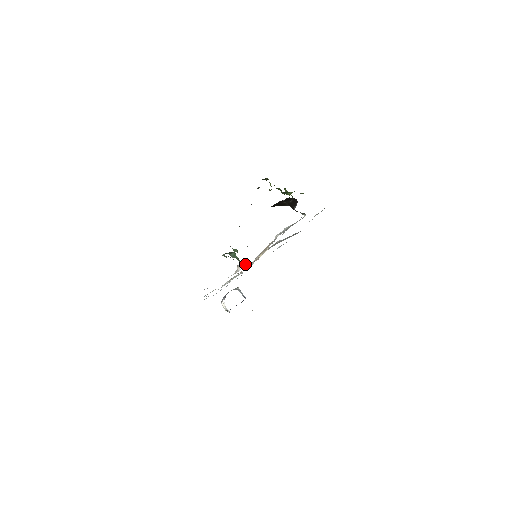
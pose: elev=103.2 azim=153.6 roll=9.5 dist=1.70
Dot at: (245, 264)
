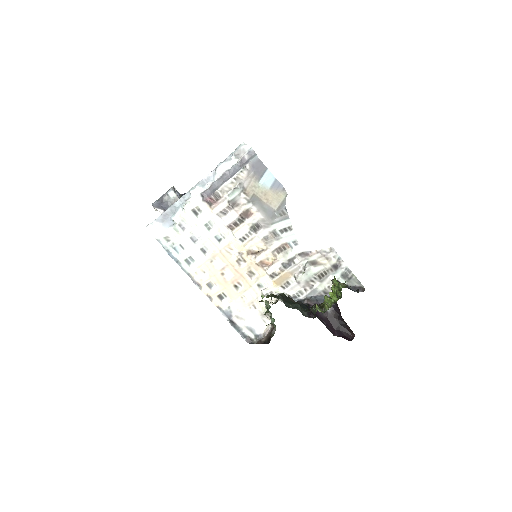
Dot at: (263, 294)
